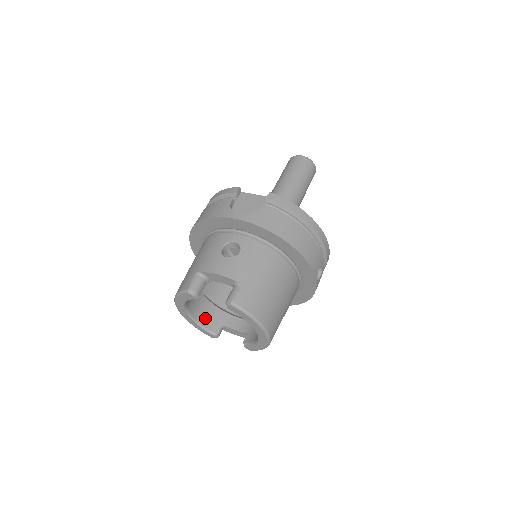
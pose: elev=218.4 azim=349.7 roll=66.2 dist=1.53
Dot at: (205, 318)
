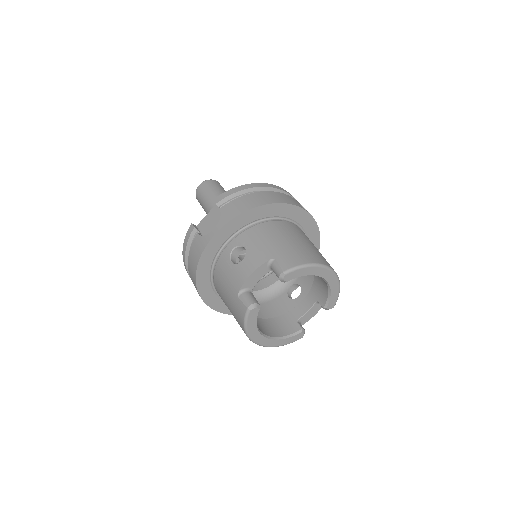
Dot at: (281, 330)
